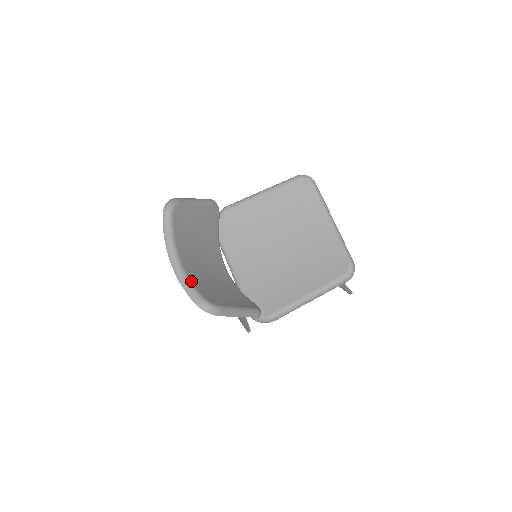
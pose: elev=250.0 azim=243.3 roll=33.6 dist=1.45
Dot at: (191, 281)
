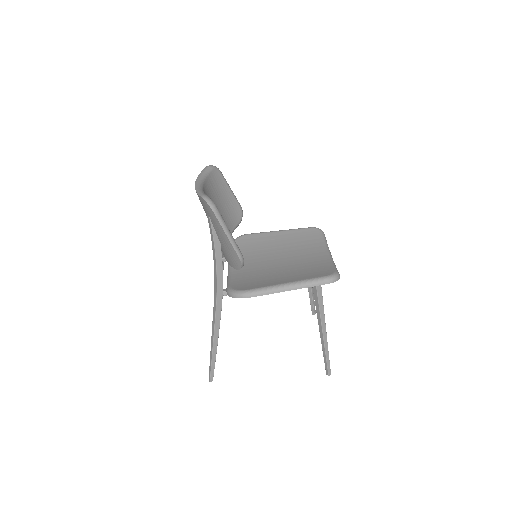
Dot at: occluded
